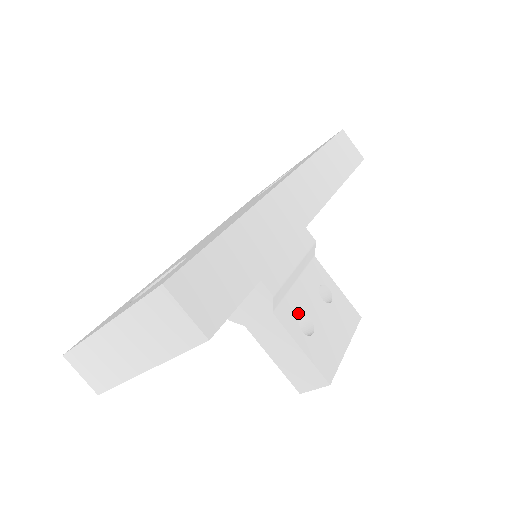
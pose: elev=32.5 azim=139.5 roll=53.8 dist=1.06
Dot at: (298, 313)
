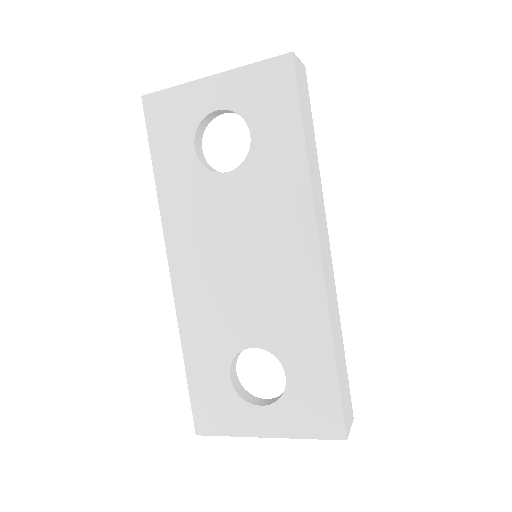
Dot at: occluded
